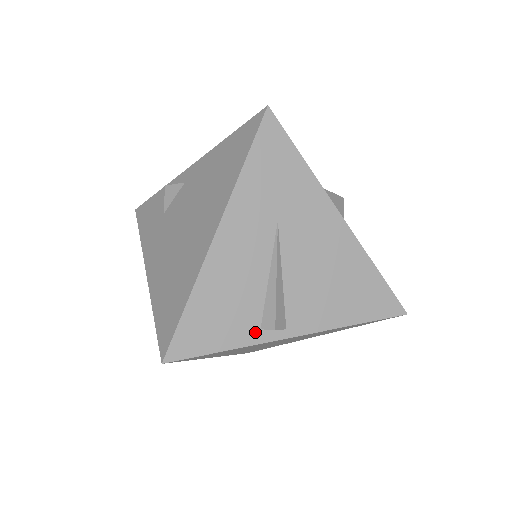
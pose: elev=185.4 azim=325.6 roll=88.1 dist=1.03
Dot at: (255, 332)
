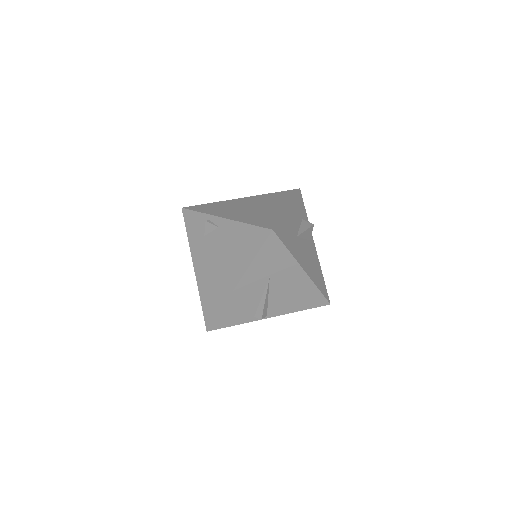
Dot at: (252, 318)
